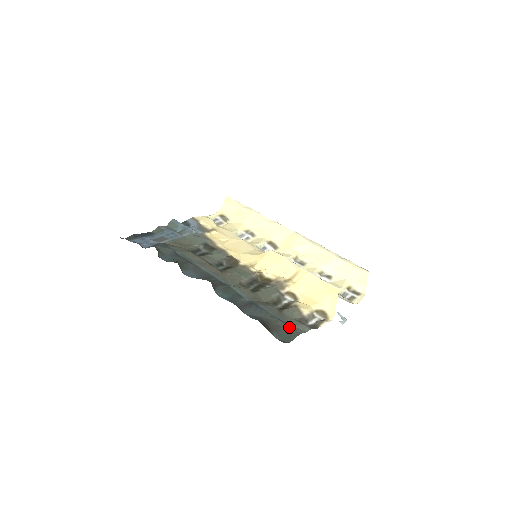
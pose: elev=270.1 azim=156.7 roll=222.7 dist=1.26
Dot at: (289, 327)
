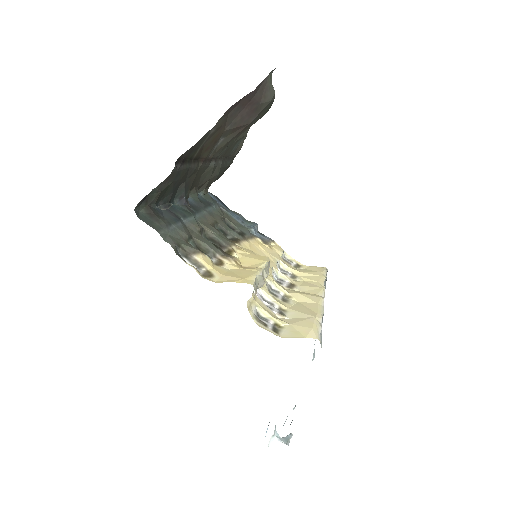
Dot at: (162, 228)
